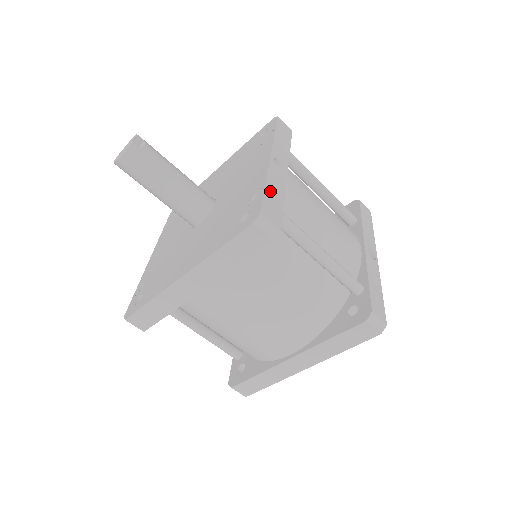
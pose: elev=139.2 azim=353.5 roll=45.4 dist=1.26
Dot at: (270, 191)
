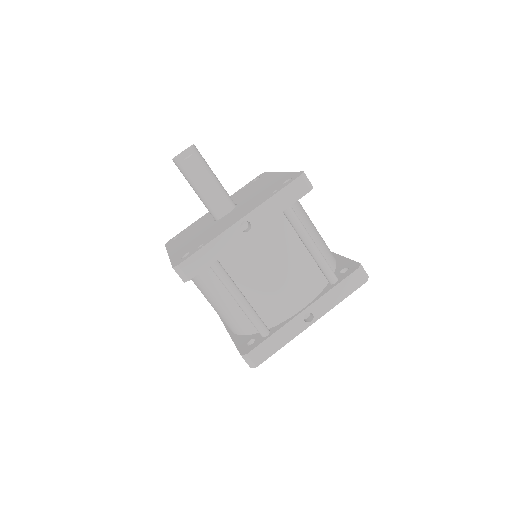
Dot at: (208, 250)
